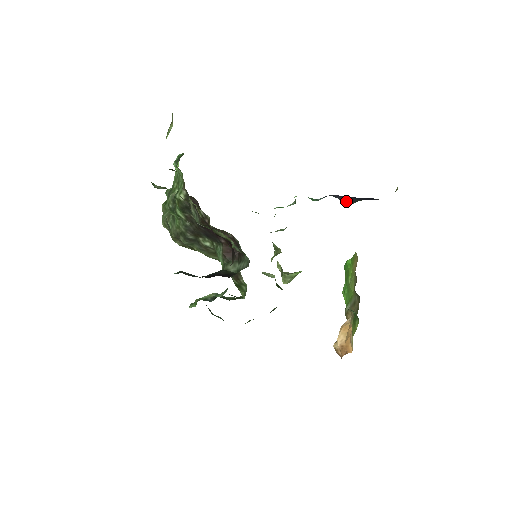
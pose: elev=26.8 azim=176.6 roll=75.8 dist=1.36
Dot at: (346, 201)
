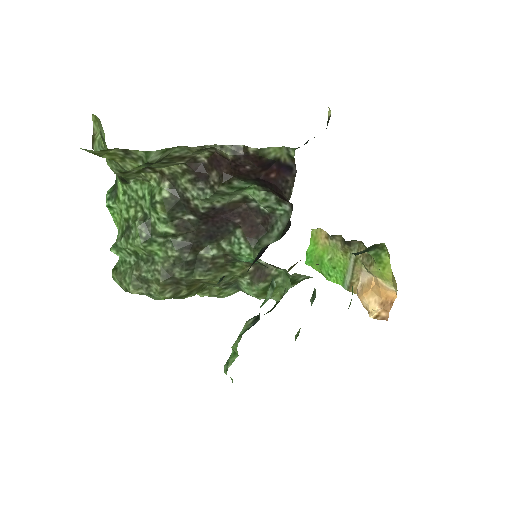
Dot at: occluded
